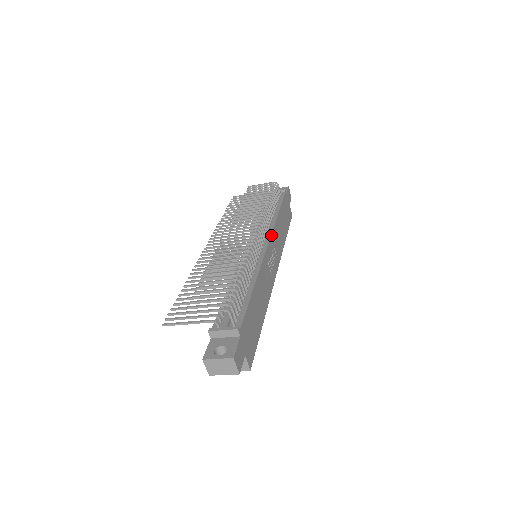
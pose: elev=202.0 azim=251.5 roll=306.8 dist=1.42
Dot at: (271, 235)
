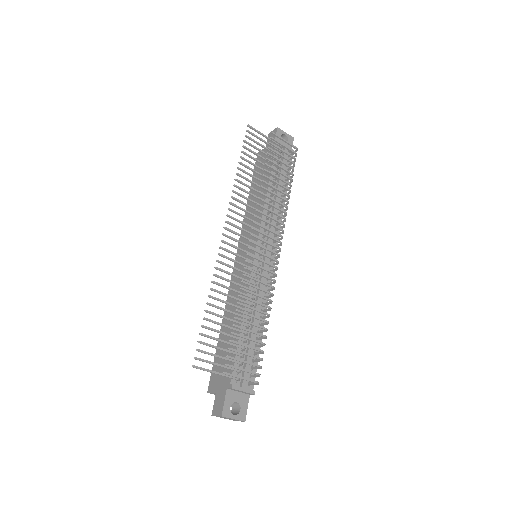
Dot at: occluded
